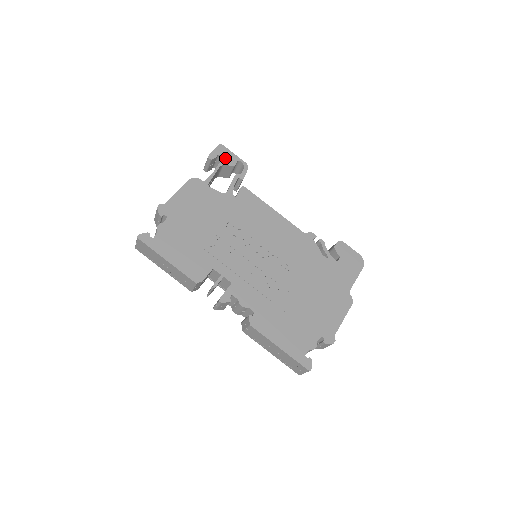
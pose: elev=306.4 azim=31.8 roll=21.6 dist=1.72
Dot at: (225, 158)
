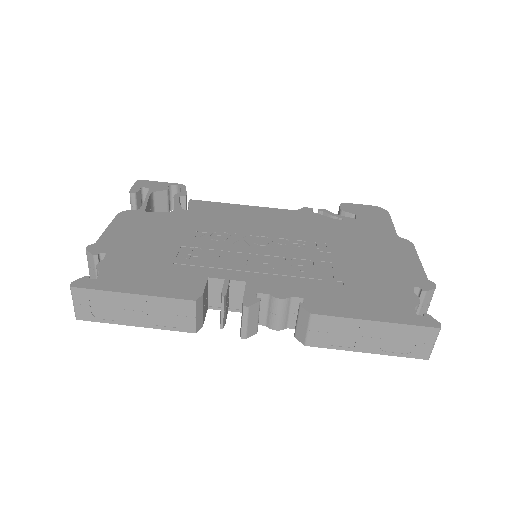
Dot at: (152, 187)
